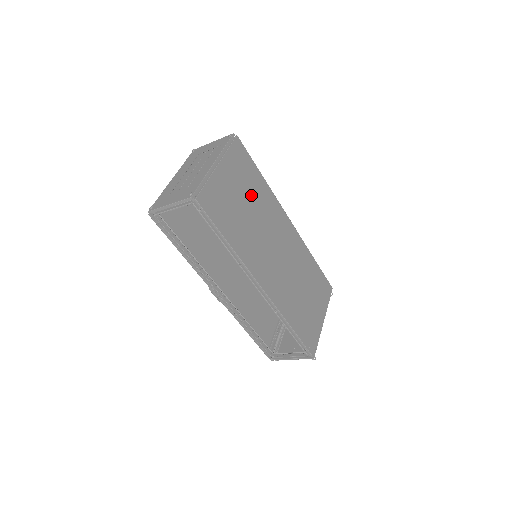
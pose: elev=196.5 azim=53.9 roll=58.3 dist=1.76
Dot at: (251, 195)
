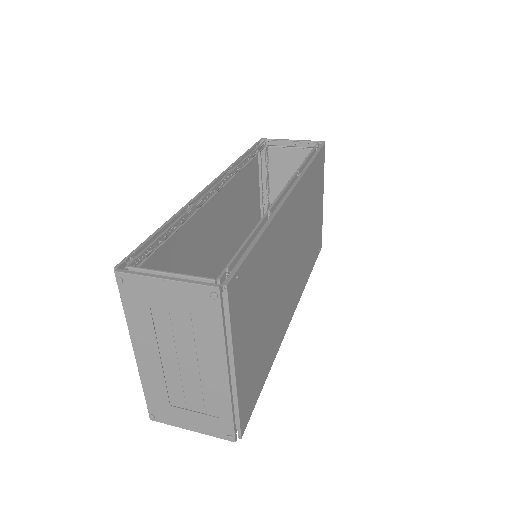
Dot at: (263, 290)
